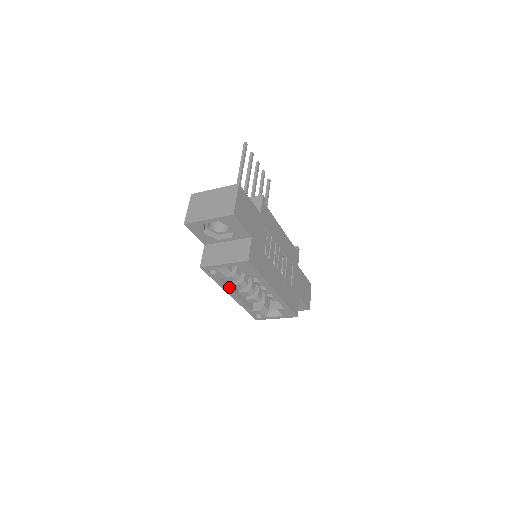
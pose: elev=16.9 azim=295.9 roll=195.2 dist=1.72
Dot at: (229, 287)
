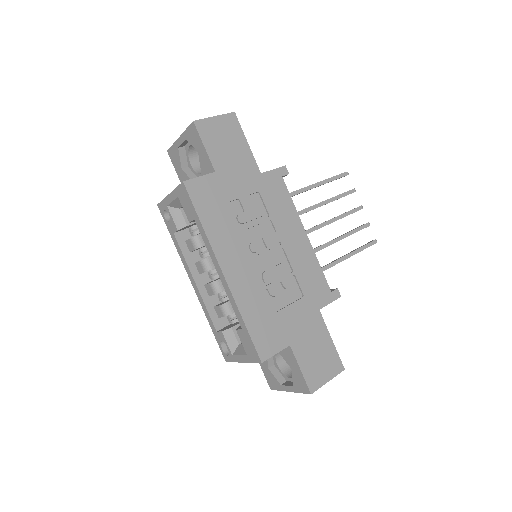
Dot at: (188, 261)
